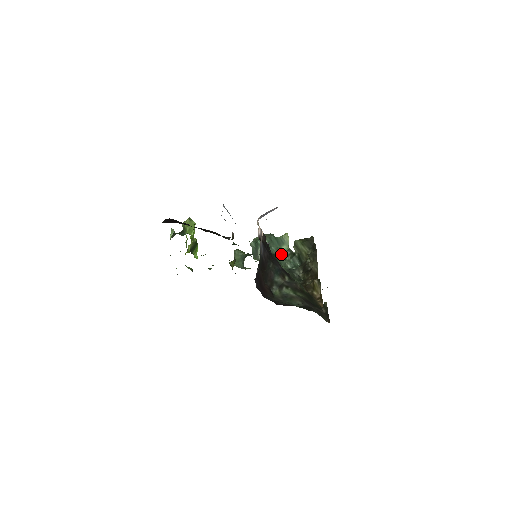
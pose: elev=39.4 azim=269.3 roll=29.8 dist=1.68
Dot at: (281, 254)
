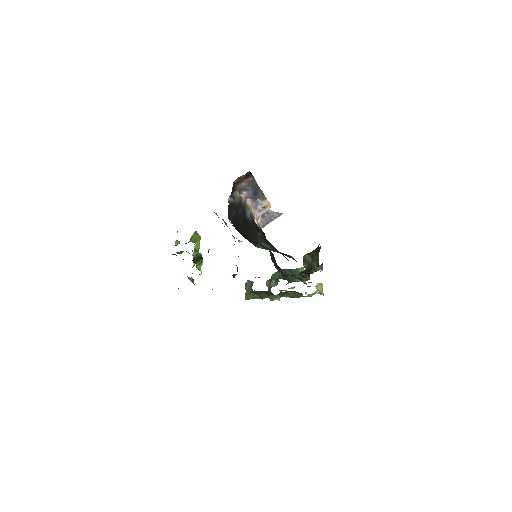
Dot at: occluded
